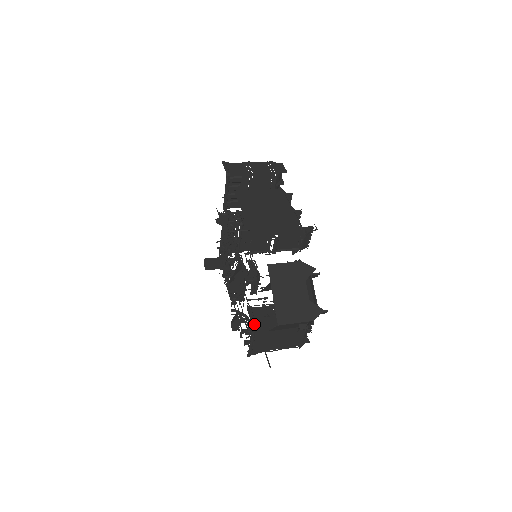
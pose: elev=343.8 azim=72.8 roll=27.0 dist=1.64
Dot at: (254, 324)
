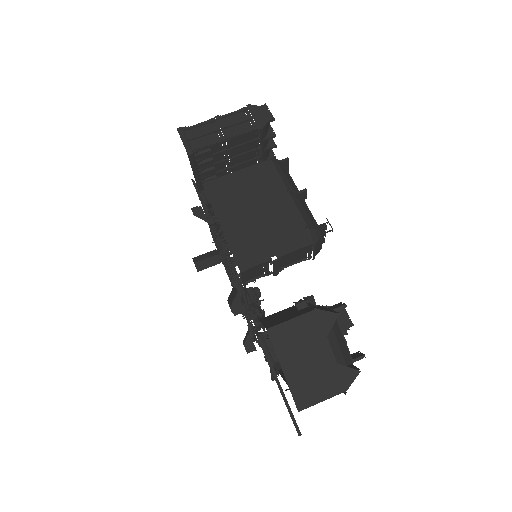
Dot at: (270, 362)
